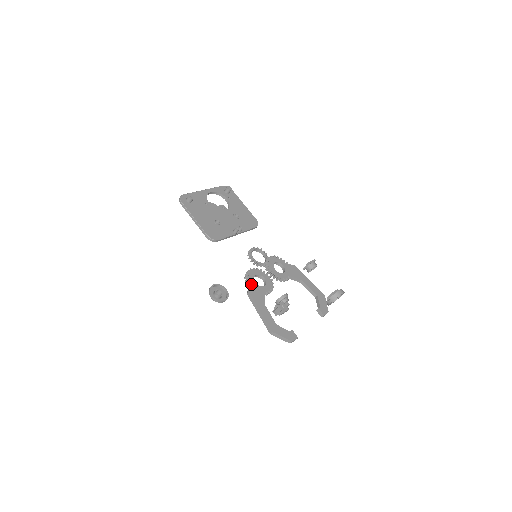
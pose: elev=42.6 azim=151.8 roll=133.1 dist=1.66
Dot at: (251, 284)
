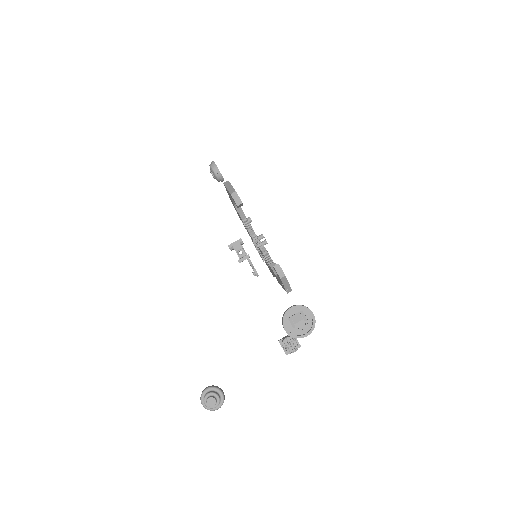
Dot at: occluded
